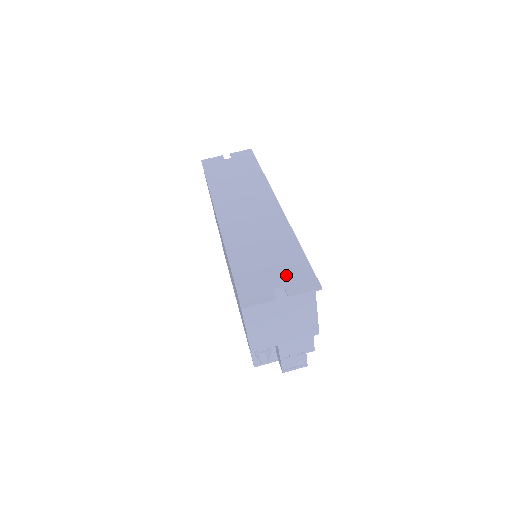
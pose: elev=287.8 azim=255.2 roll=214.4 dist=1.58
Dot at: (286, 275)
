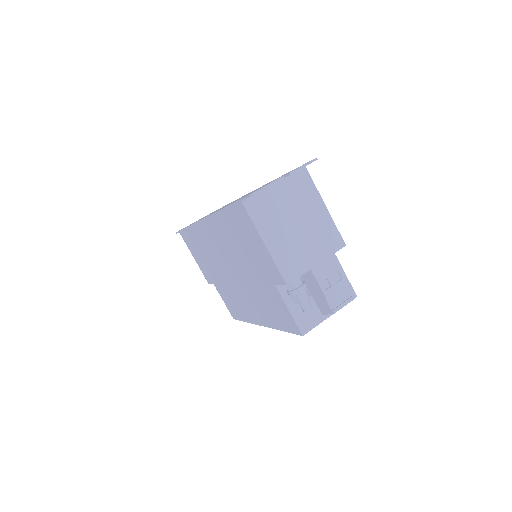
Dot at: occluded
